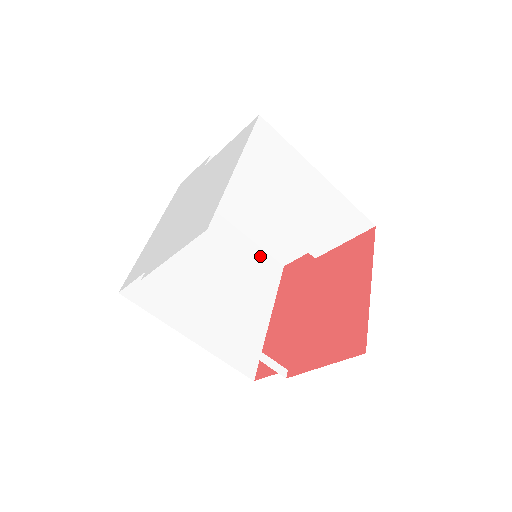
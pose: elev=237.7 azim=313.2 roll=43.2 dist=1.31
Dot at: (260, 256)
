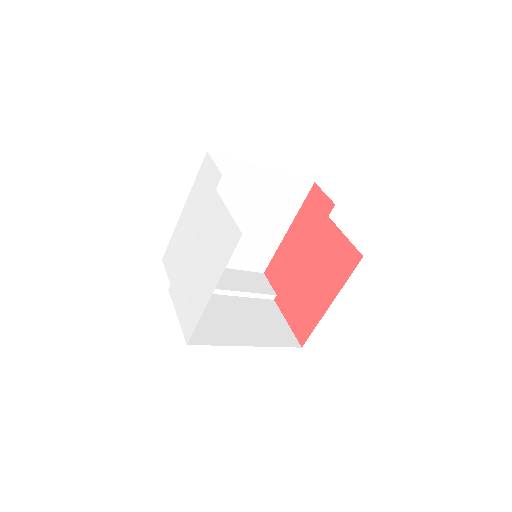
Dot at: (289, 184)
